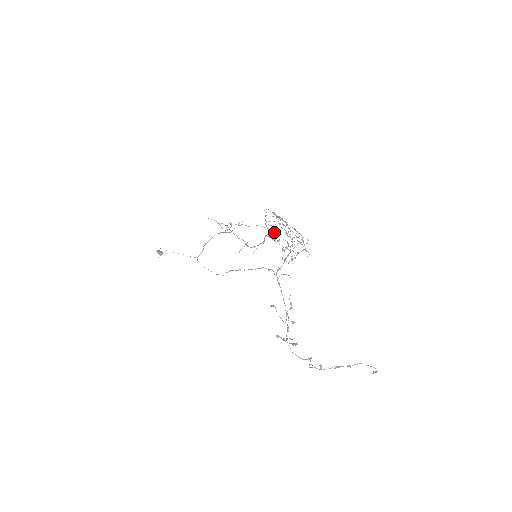
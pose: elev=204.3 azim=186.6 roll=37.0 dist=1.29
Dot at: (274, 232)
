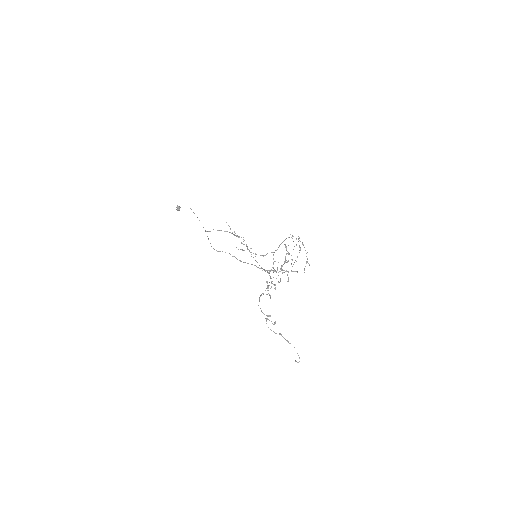
Dot at: occluded
